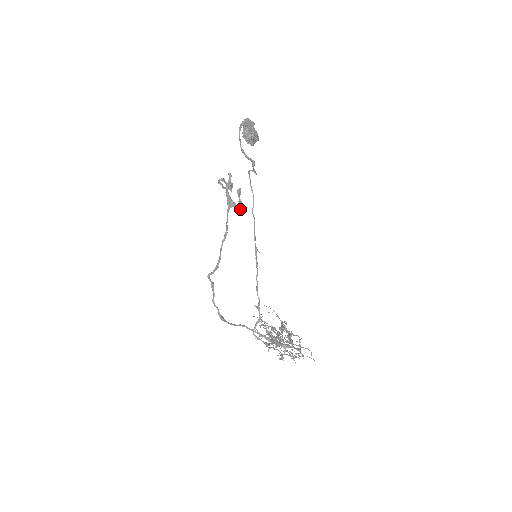
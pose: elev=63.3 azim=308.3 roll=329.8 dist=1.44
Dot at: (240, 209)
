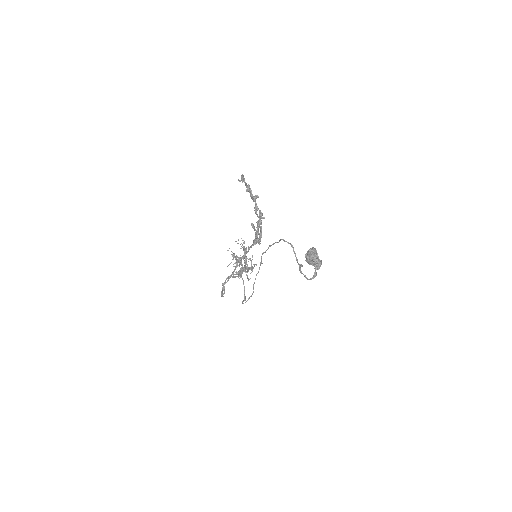
Dot at: occluded
